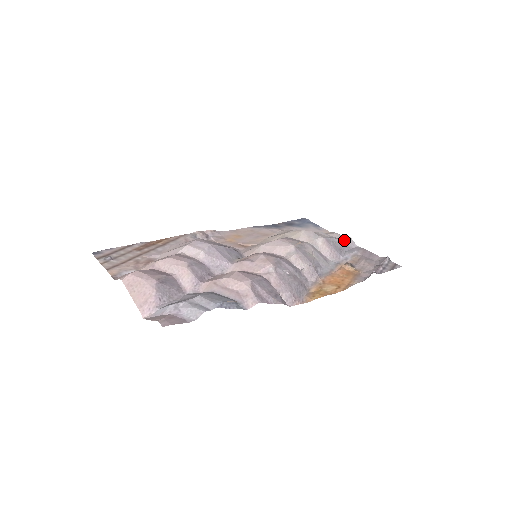
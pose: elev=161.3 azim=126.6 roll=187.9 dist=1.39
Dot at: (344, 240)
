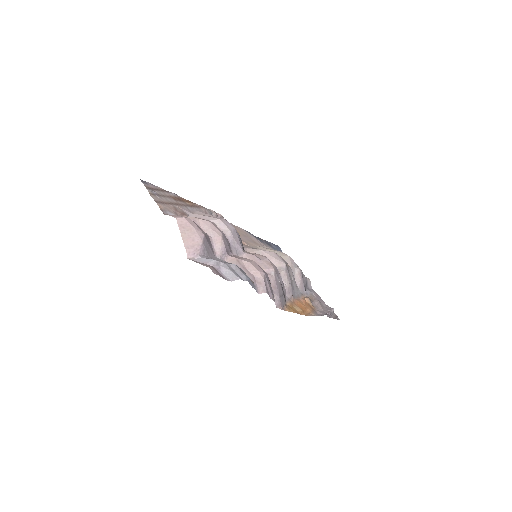
Dot at: (307, 279)
